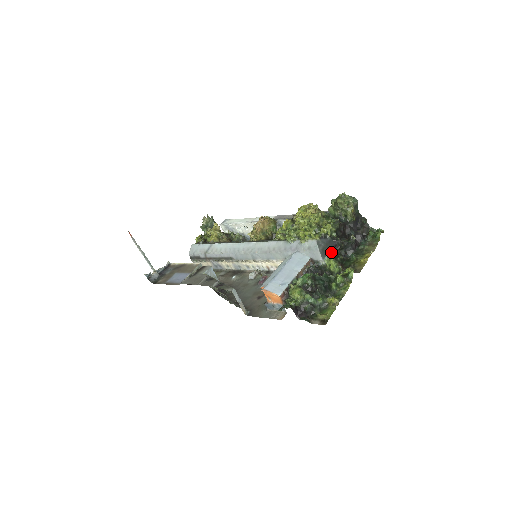
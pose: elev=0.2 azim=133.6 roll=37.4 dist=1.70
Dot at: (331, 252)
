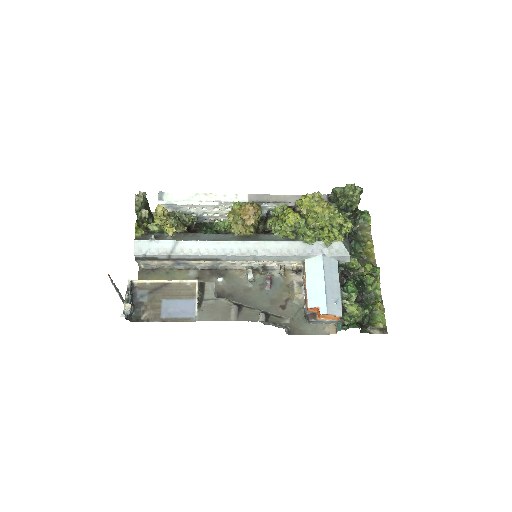
Dot at: occluded
